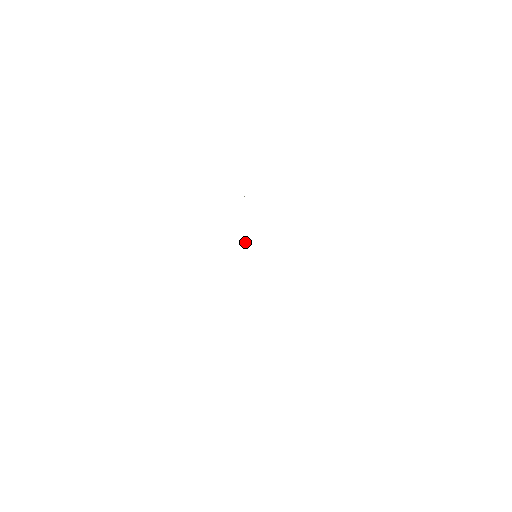
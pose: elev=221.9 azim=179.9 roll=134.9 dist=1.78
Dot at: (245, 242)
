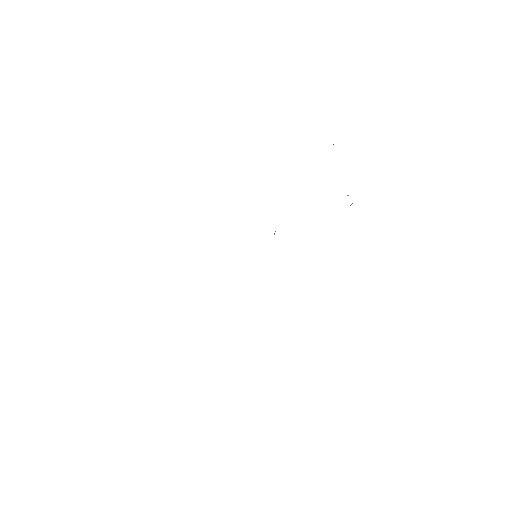
Dot at: occluded
